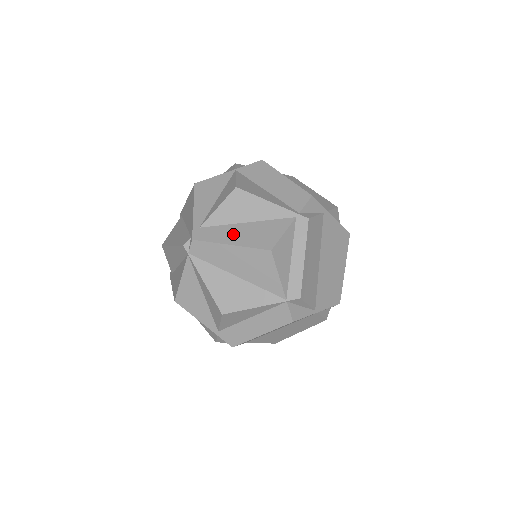
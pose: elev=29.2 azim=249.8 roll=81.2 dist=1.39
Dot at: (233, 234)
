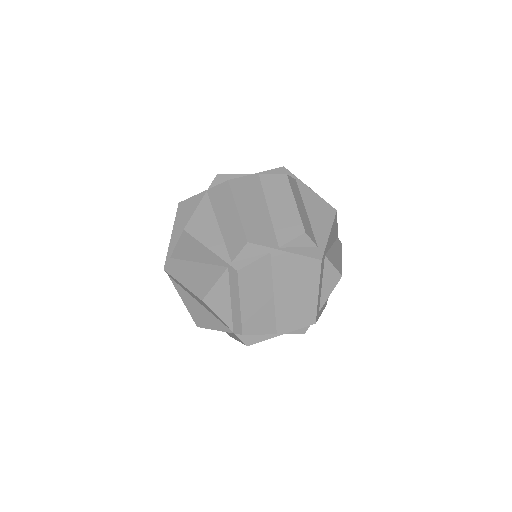
Dot at: (185, 273)
